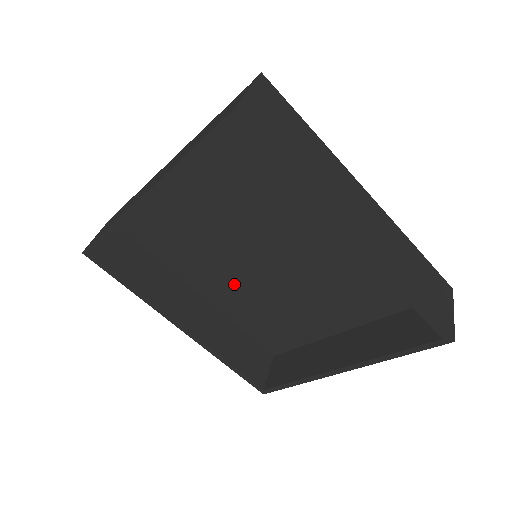
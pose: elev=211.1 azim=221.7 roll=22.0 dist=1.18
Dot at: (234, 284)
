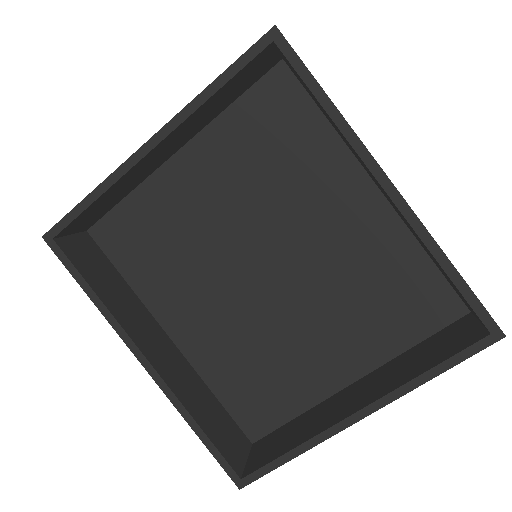
Dot at: (218, 314)
